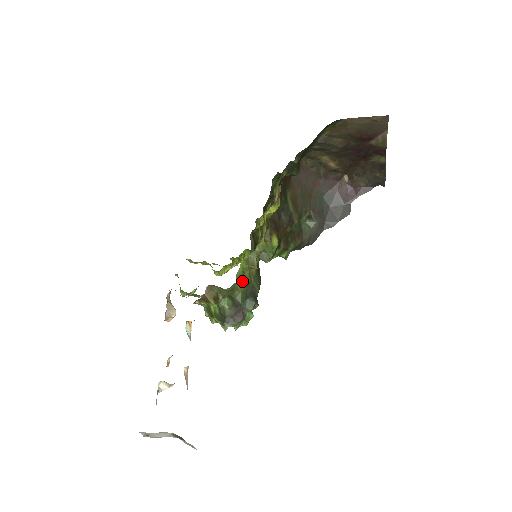
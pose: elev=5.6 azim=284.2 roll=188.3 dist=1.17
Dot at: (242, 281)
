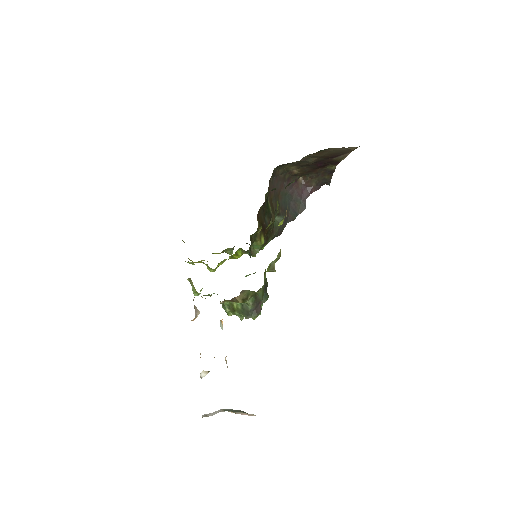
Dot at: (264, 282)
